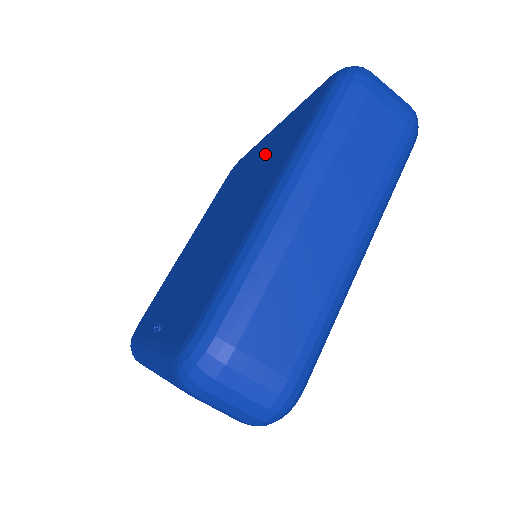
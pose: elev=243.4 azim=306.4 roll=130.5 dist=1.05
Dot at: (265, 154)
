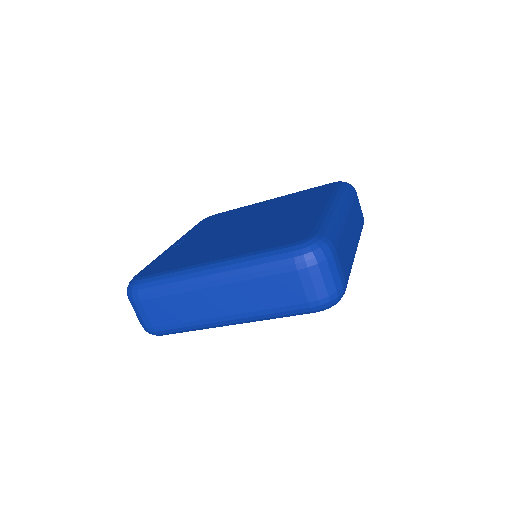
Dot at: (287, 222)
